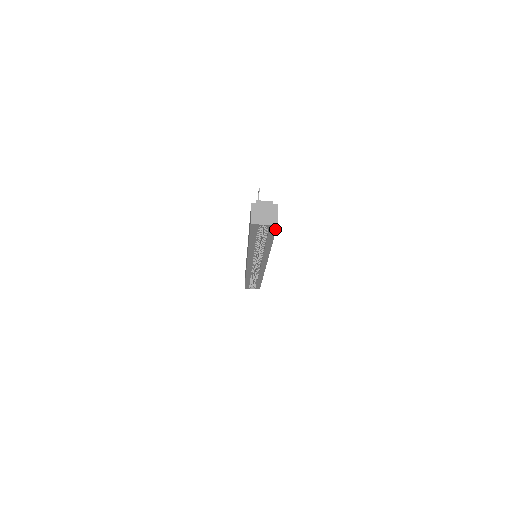
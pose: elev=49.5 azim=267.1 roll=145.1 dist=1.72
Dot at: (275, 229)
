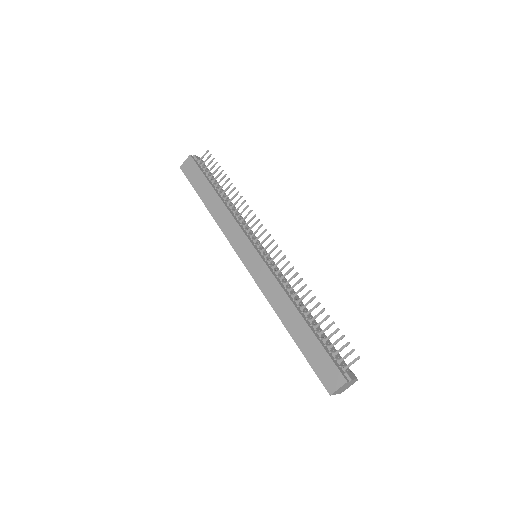
Dot at: occluded
